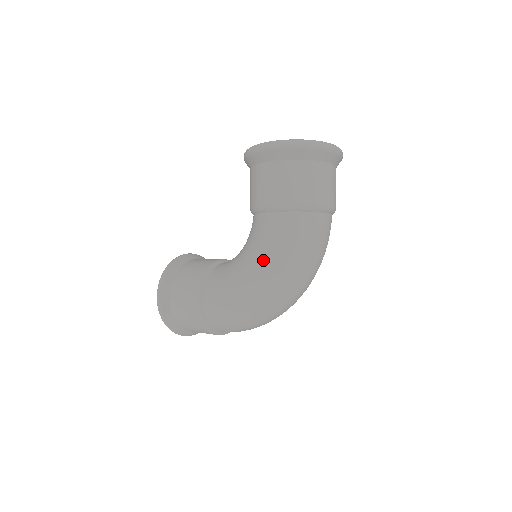
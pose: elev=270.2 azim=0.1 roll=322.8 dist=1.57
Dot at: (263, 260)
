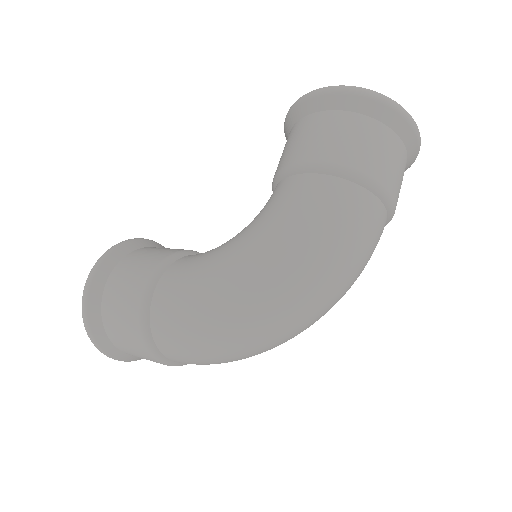
Dot at: (274, 236)
